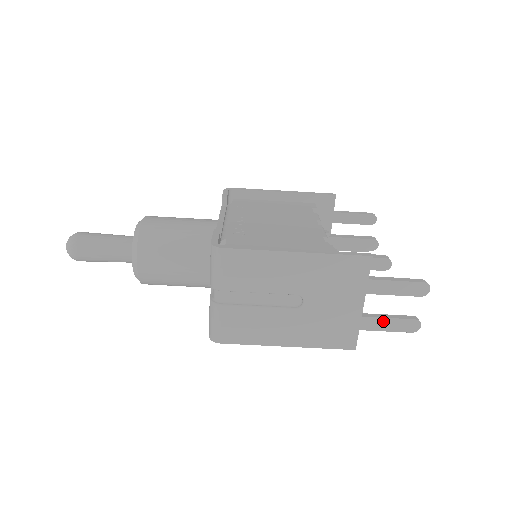
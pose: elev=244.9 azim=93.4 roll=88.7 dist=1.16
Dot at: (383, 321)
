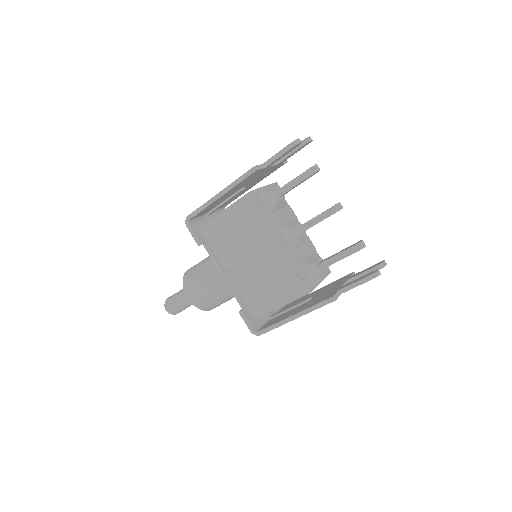
Dot at: occluded
